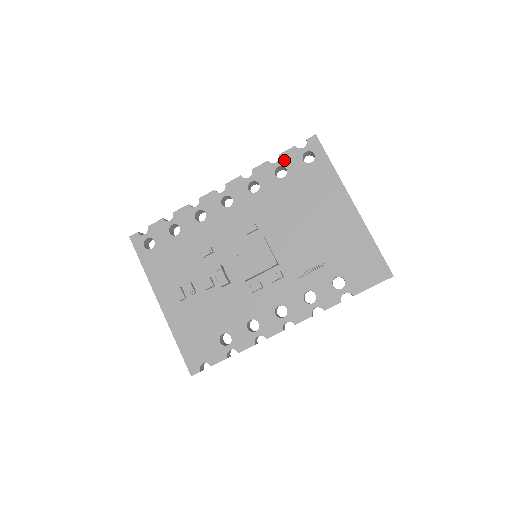
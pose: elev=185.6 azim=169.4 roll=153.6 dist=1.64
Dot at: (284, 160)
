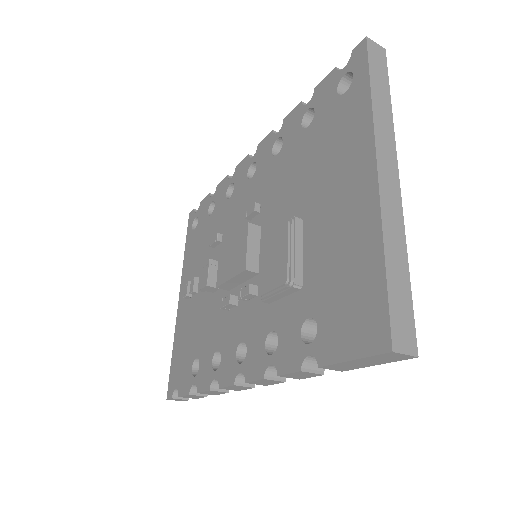
Dot at: (317, 96)
